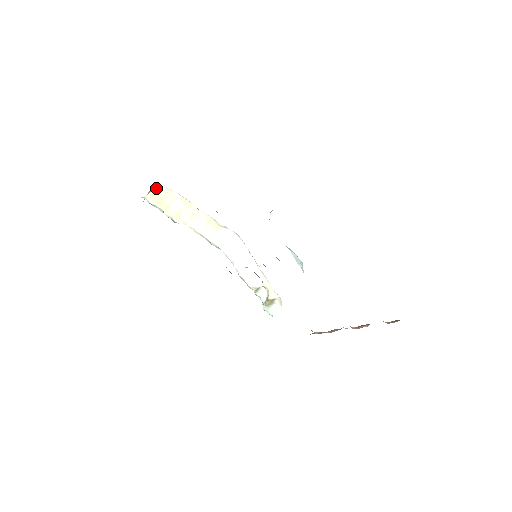
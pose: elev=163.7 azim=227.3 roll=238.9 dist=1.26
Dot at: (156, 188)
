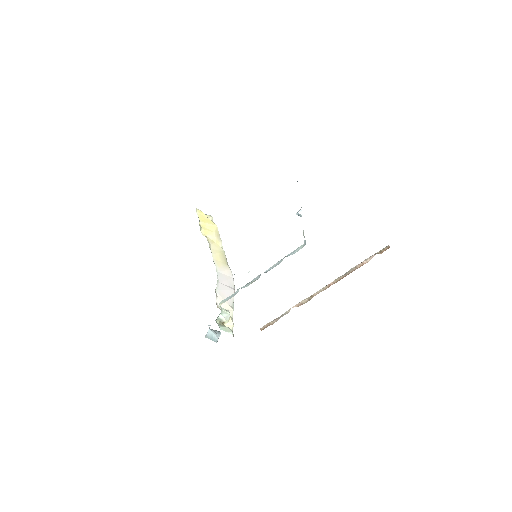
Dot at: (206, 214)
